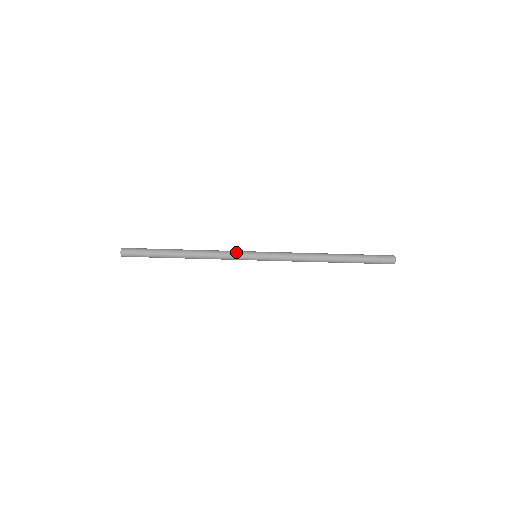
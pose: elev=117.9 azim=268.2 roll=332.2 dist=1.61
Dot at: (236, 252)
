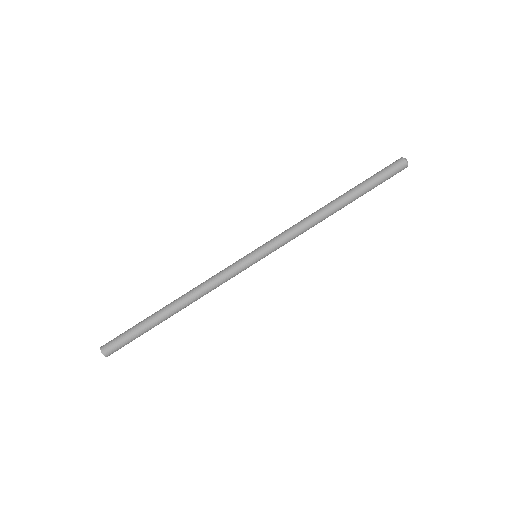
Dot at: (231, 265)
